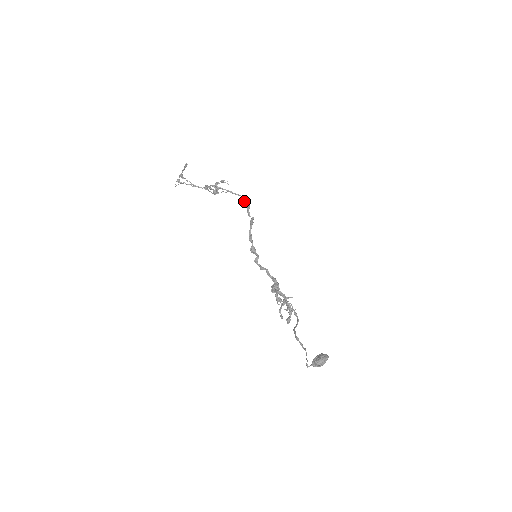
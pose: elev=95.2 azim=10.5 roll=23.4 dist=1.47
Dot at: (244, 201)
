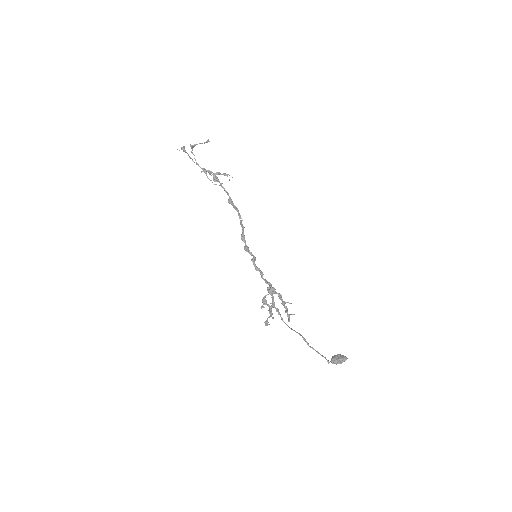
Dot at: (231, 202)
